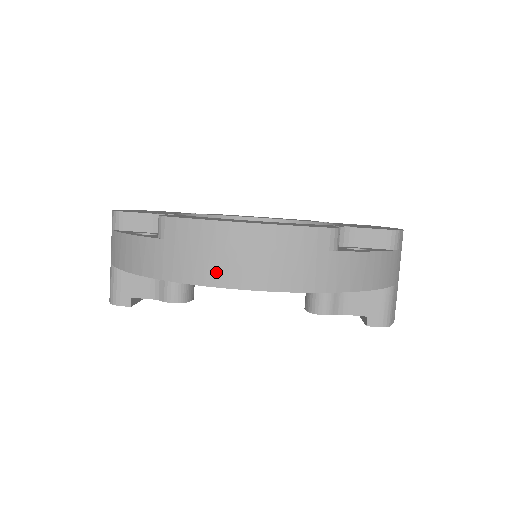
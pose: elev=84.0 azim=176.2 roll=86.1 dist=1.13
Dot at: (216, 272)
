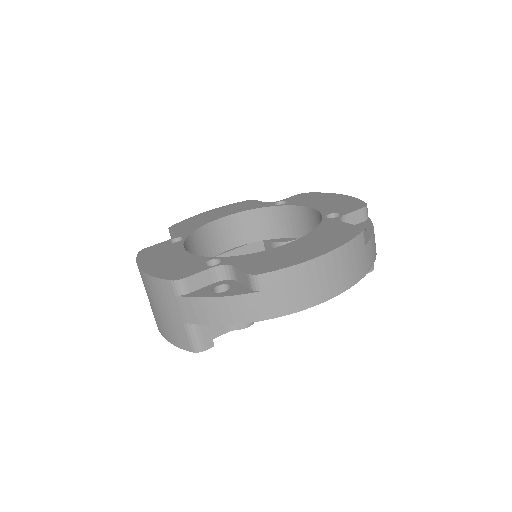
Dot at: (313, 296)
